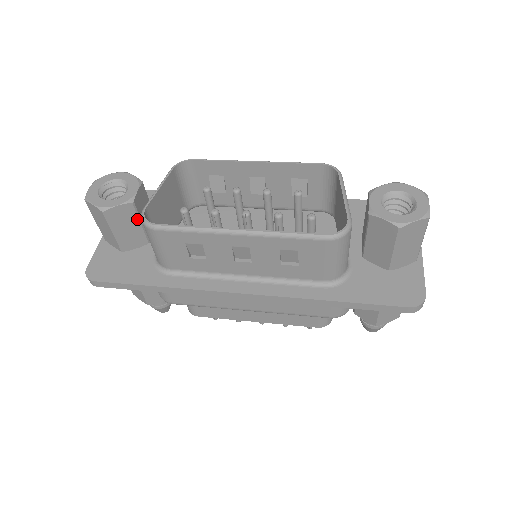
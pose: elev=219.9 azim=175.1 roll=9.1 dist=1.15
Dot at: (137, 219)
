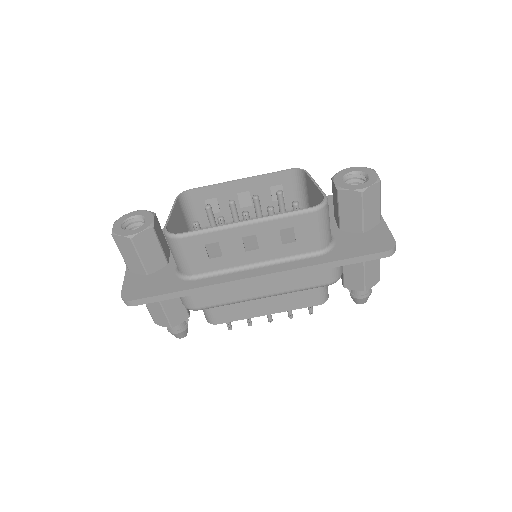
Dot at: (157, 242)
